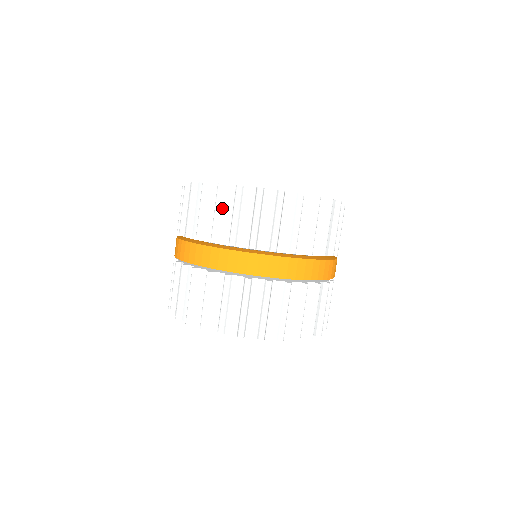
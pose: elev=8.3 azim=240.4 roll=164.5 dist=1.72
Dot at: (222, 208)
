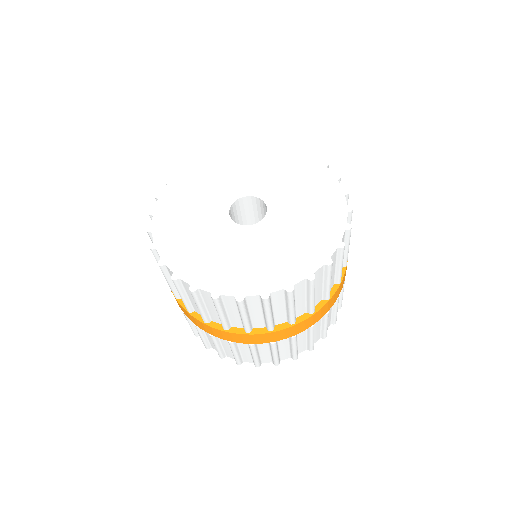
Dot at: occluded
